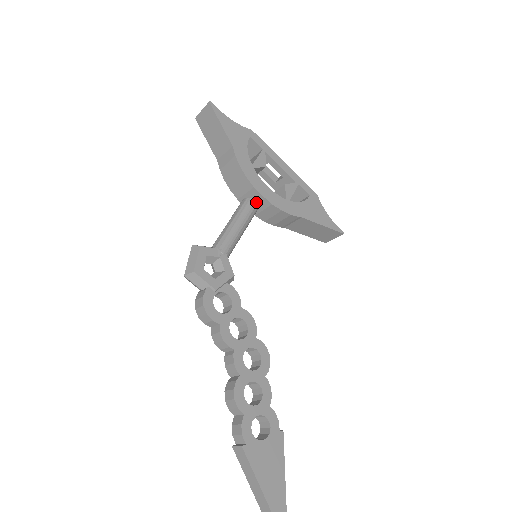
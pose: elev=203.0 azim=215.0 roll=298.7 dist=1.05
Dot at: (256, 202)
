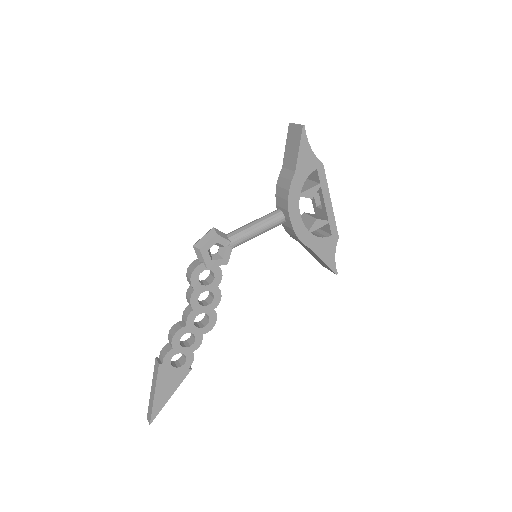
Dot at: (285, 219)
